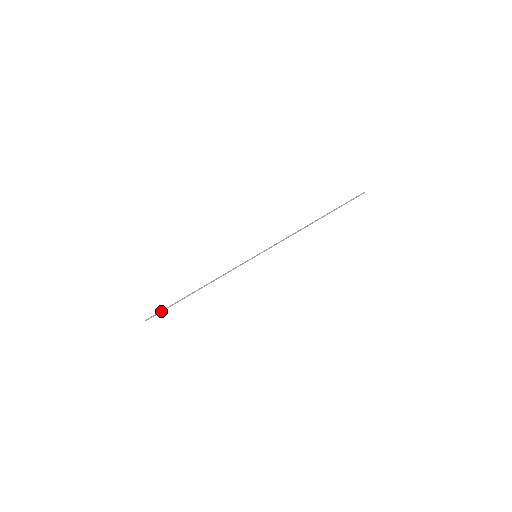
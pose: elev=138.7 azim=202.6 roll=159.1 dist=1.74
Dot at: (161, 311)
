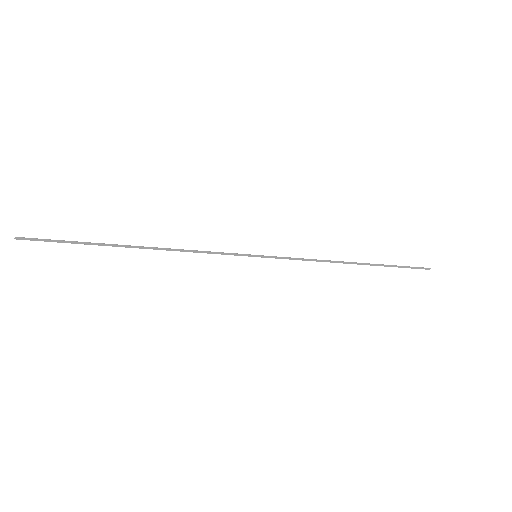
Dot at: (55, 240)
